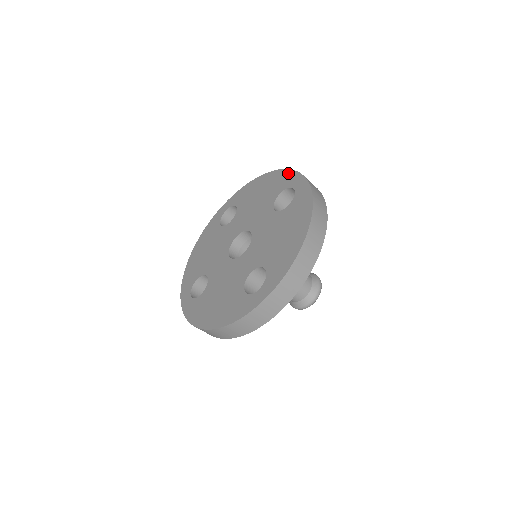
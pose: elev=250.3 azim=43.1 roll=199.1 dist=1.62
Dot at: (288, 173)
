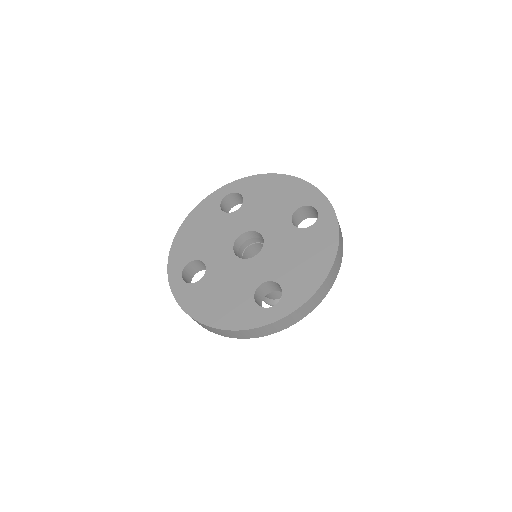
Dot at: (310, 188)
